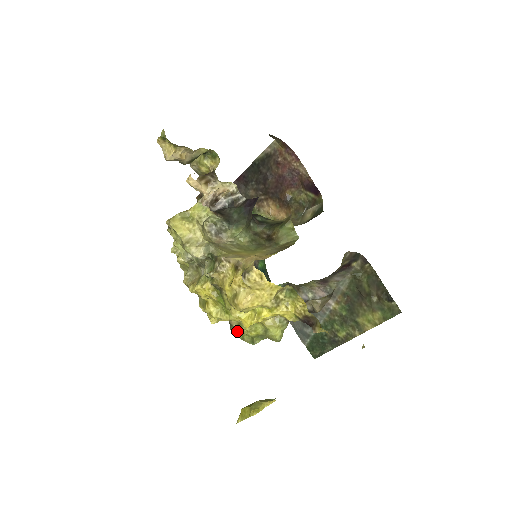
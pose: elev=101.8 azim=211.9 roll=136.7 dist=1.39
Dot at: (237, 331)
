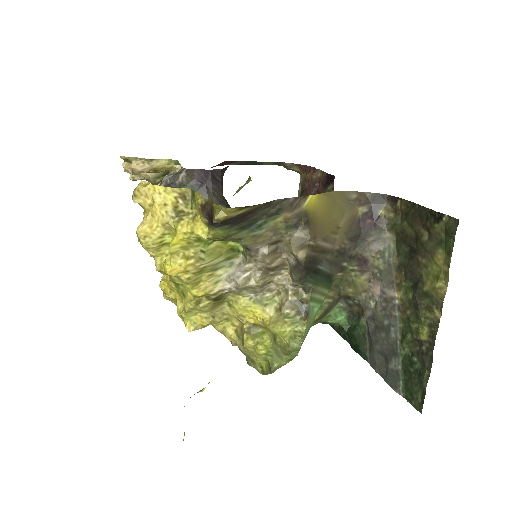
Dot at: (254, 362)
